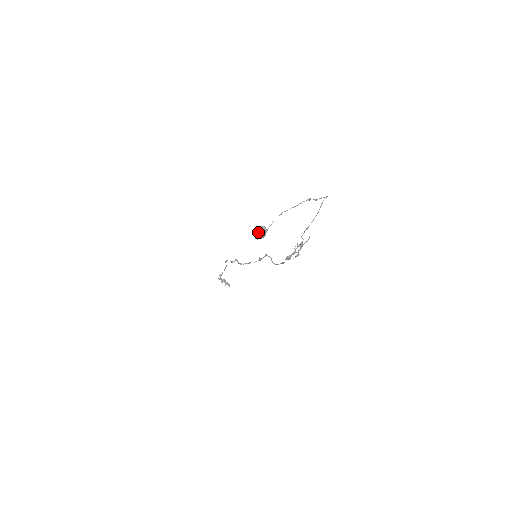
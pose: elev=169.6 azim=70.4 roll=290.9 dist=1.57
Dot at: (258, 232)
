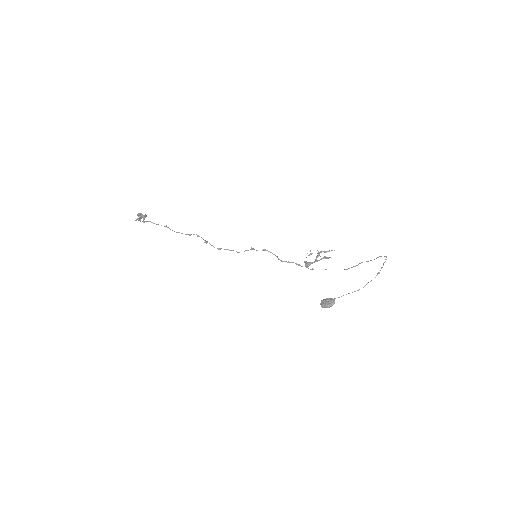
Dot at: occluded
